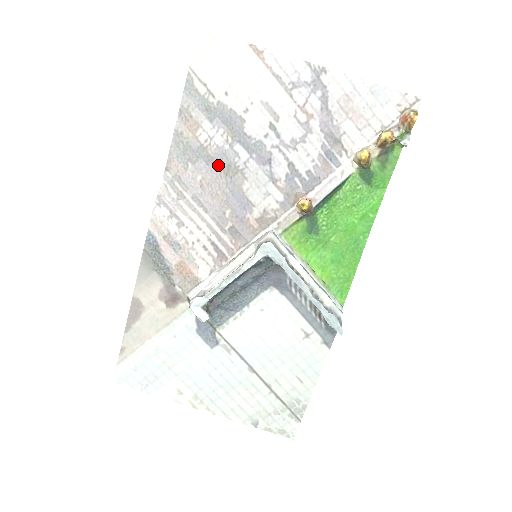
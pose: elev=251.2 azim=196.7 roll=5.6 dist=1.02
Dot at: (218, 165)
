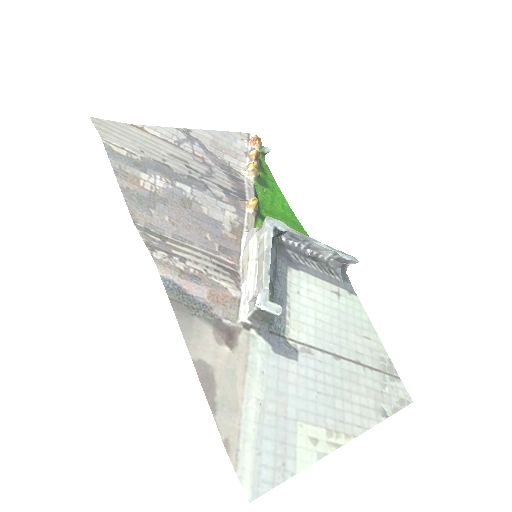
Dot at: (174, 203)
